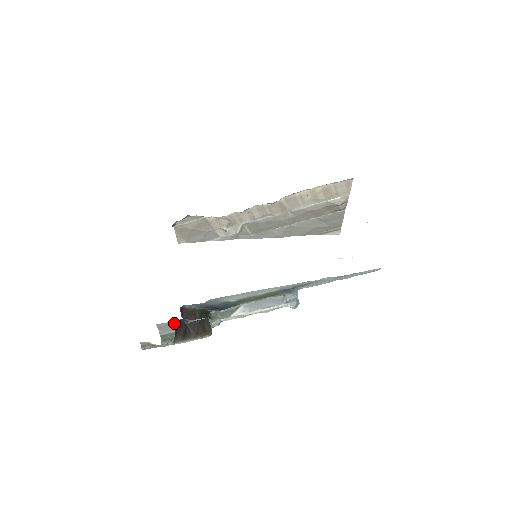
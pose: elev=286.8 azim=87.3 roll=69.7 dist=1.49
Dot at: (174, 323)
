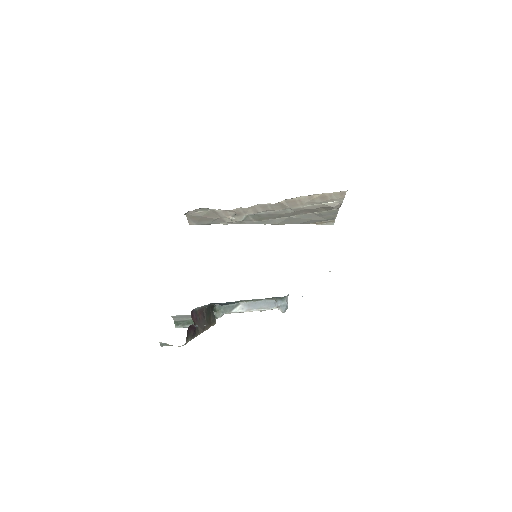
Dot at: (185, 316)
